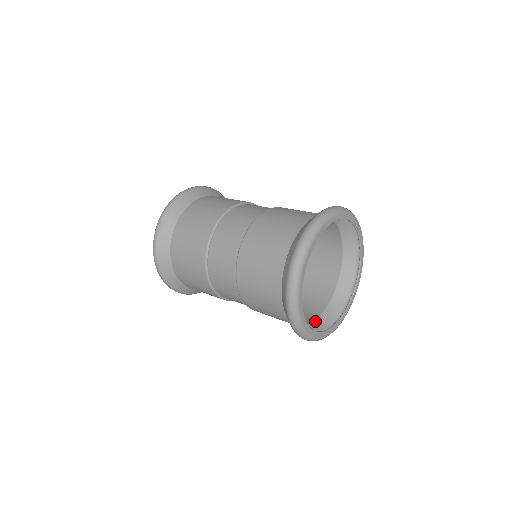
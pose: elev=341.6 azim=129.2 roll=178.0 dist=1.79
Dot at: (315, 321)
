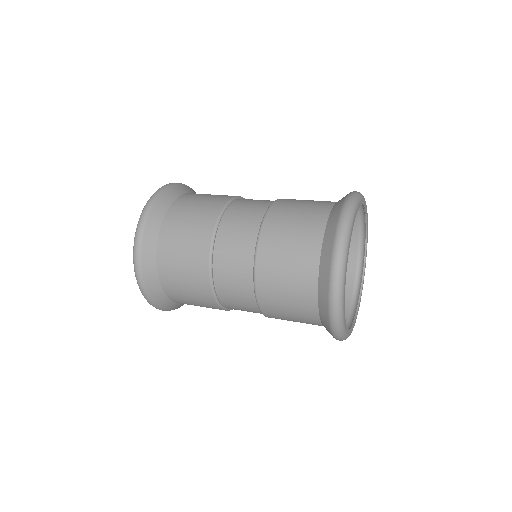
Dot at: occluded
